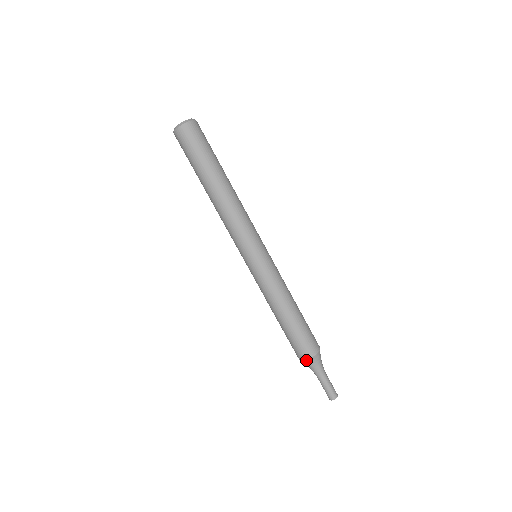
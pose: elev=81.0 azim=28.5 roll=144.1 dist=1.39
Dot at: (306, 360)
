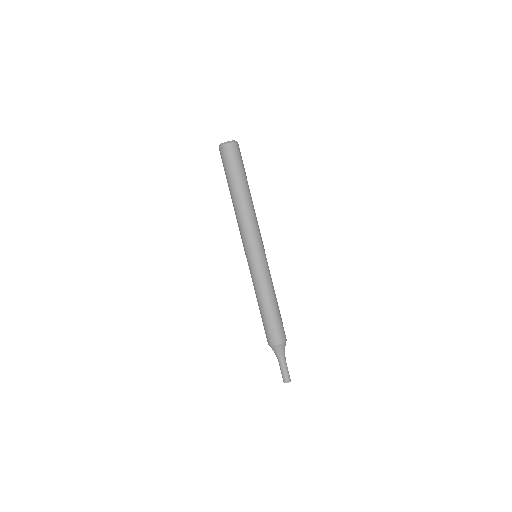
Dot at: (282, 344)
